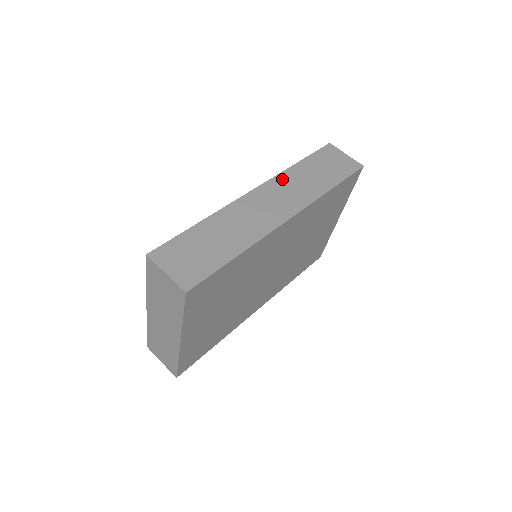
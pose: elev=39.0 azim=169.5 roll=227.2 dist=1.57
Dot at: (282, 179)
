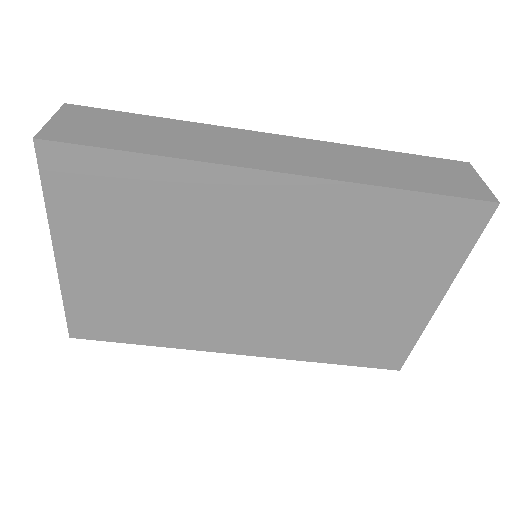
Dot at: (332, 147)
